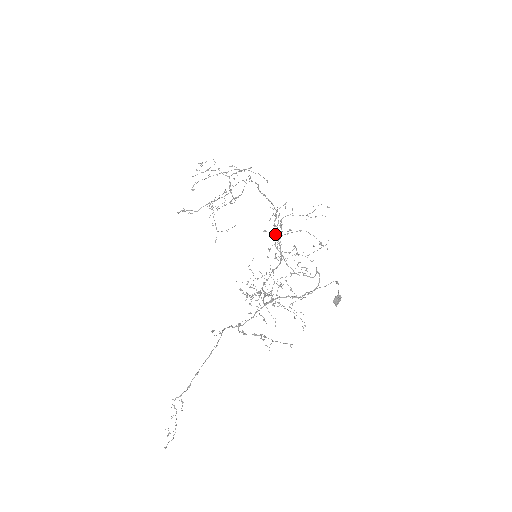
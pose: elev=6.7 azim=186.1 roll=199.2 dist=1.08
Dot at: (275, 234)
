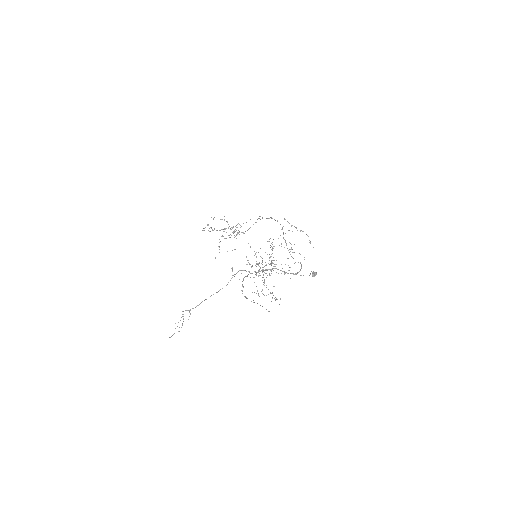
Dot at: (283, 232)
